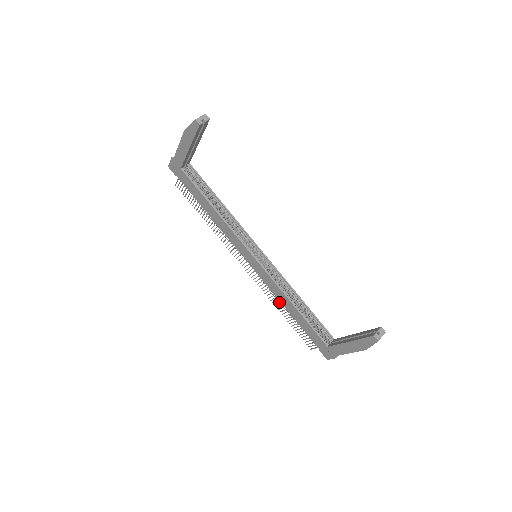
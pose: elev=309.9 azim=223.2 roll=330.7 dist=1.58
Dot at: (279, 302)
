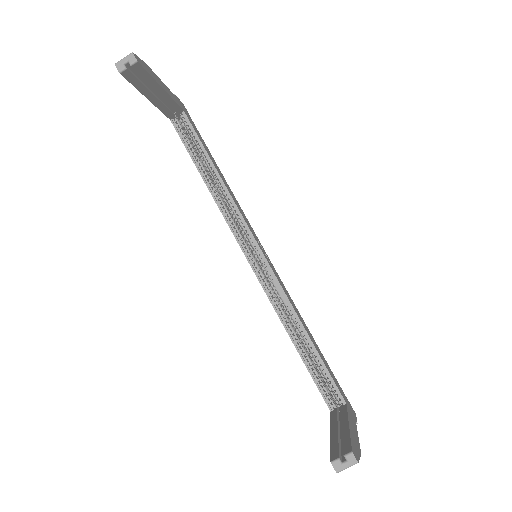
Dot at: occluded
